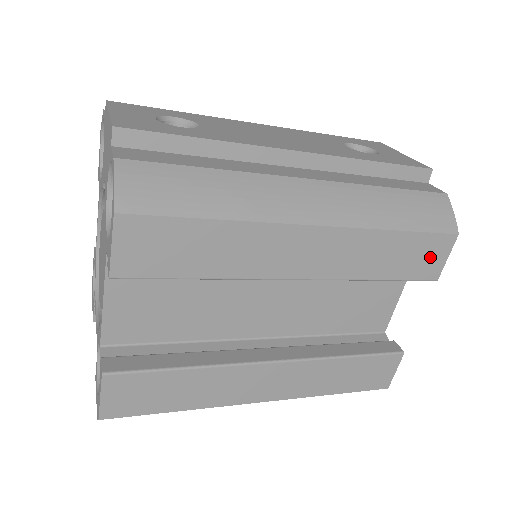
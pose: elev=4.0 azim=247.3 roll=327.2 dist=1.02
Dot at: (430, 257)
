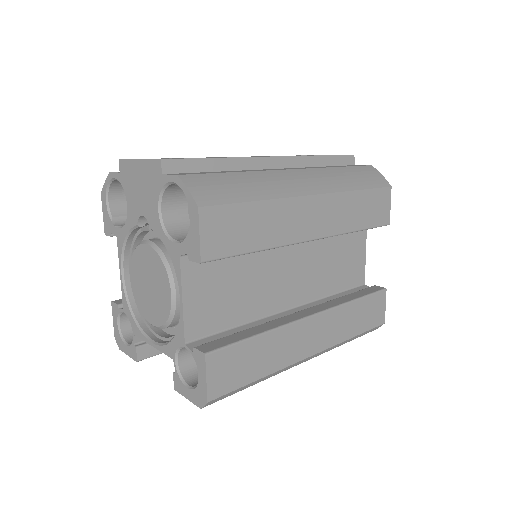
Dot at: (381, 207)
